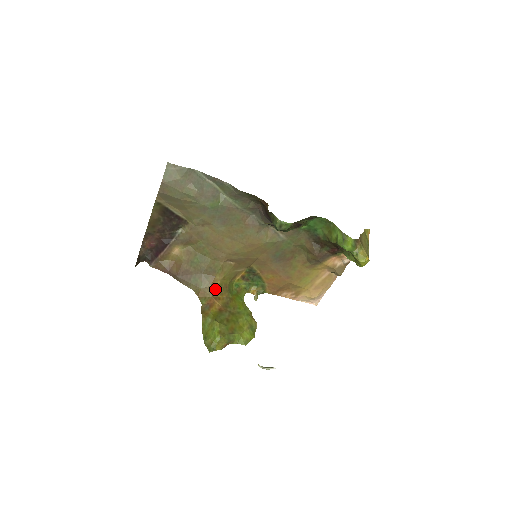
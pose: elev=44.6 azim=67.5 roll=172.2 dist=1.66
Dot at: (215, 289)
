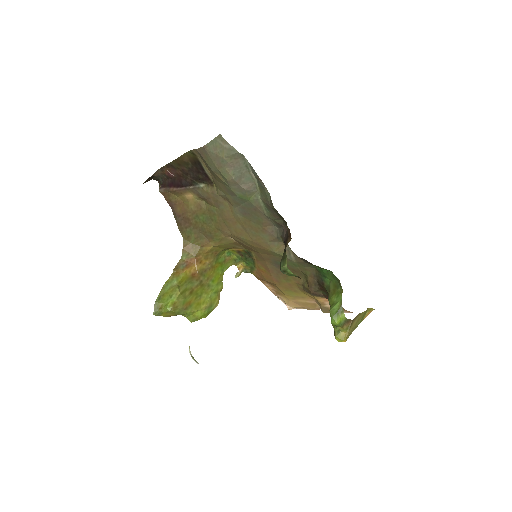
Dot at: (203, 251)
